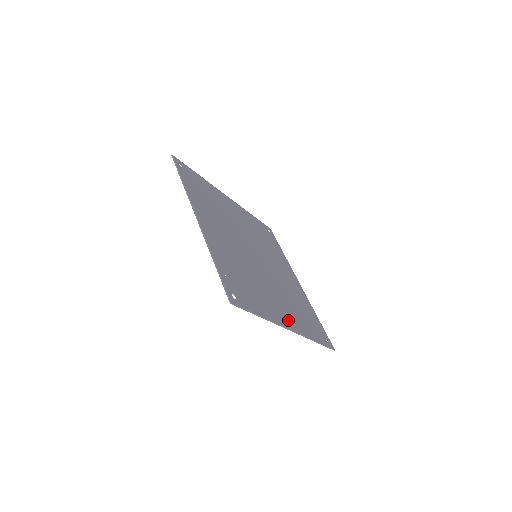
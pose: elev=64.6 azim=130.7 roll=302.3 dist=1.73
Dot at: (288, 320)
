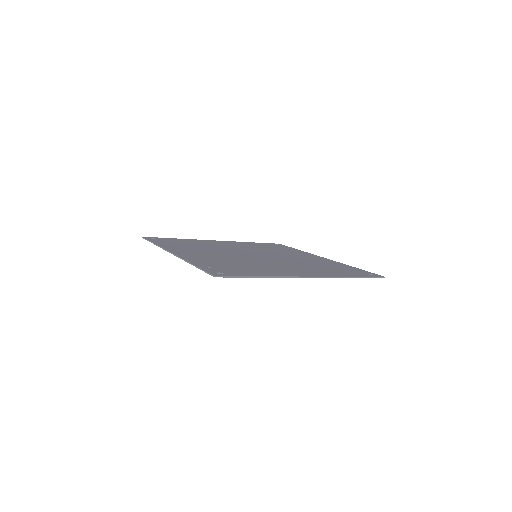
Dot at: (304, 273)
